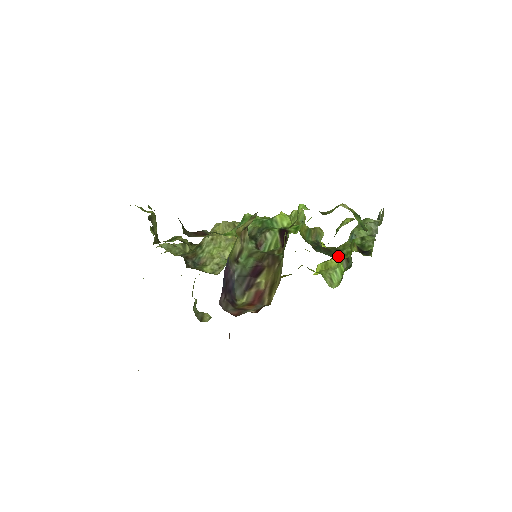
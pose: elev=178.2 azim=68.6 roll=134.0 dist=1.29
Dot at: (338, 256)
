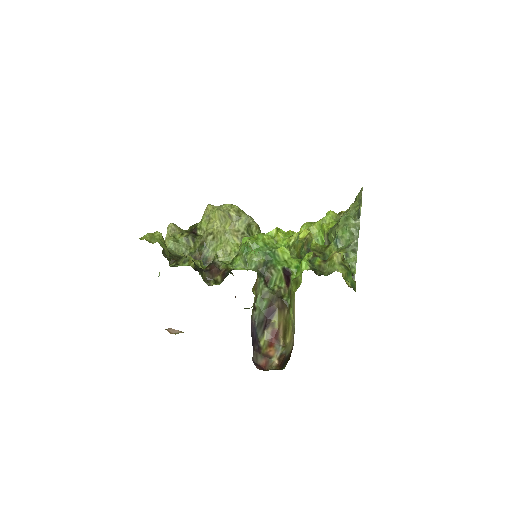
Dot at: occluded
